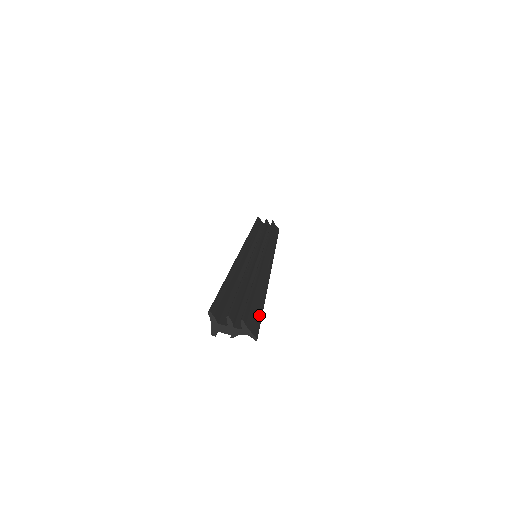
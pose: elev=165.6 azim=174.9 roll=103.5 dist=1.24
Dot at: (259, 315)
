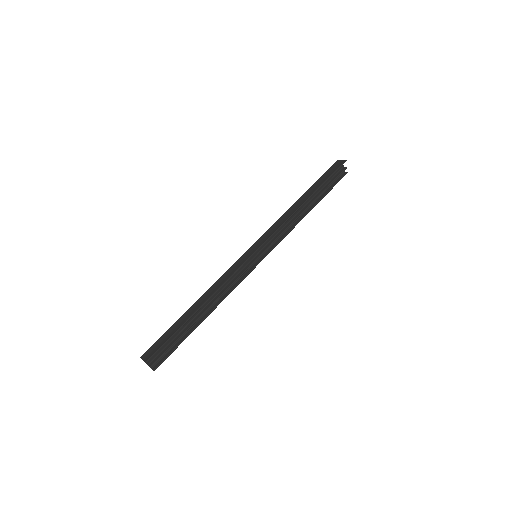
Dot at: occluded
